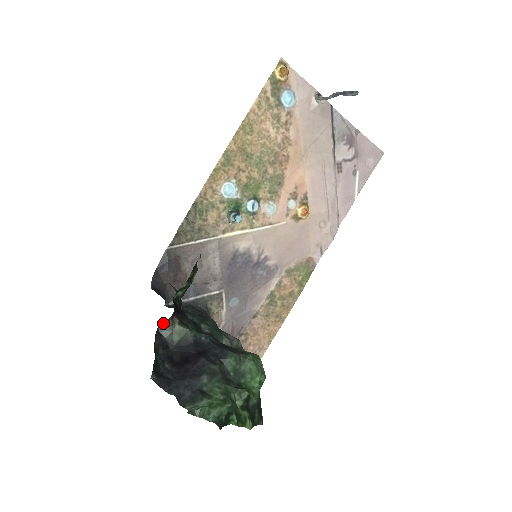
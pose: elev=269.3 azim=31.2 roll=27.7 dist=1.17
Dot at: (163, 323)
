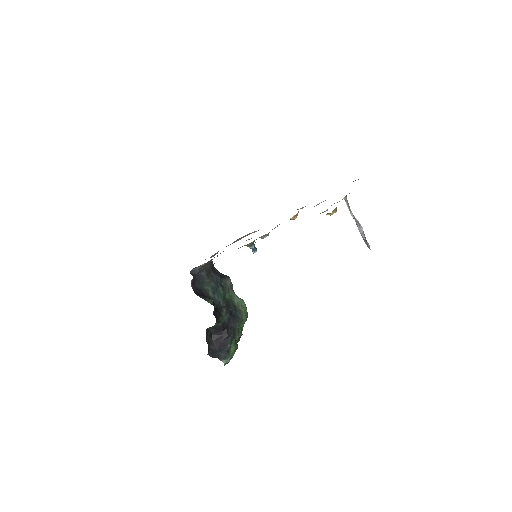
Dot at: occluded
